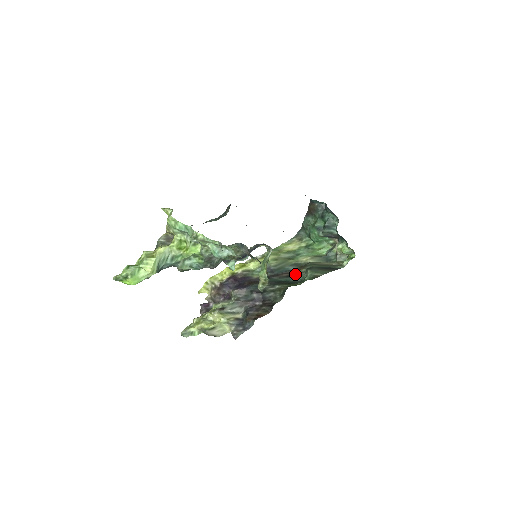
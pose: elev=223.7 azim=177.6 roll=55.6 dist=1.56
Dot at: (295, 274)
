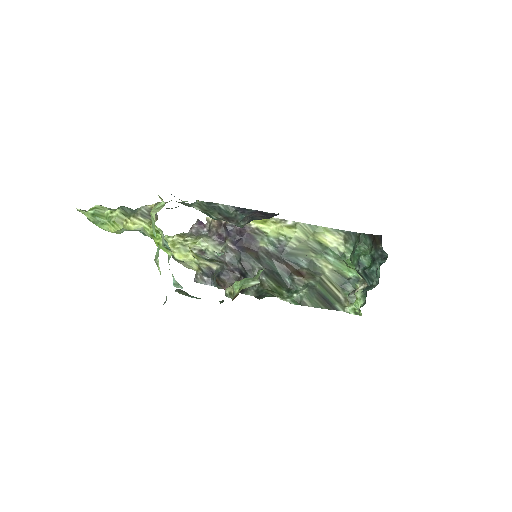
Dot at: (294, 278)
